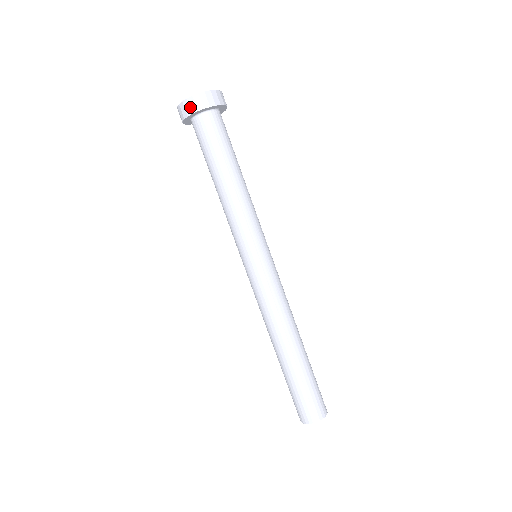
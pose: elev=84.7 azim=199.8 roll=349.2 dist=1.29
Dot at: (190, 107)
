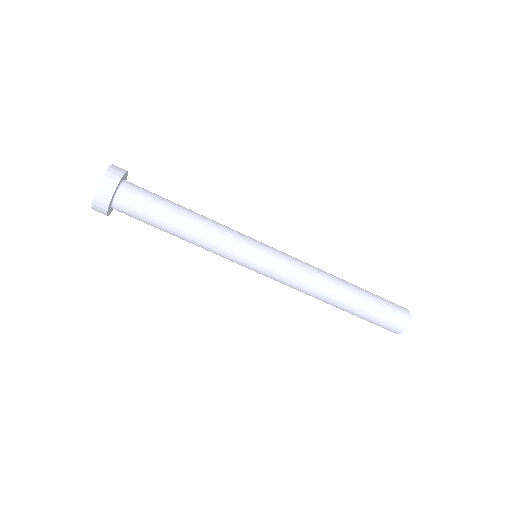
Dot at: (100, 211)
